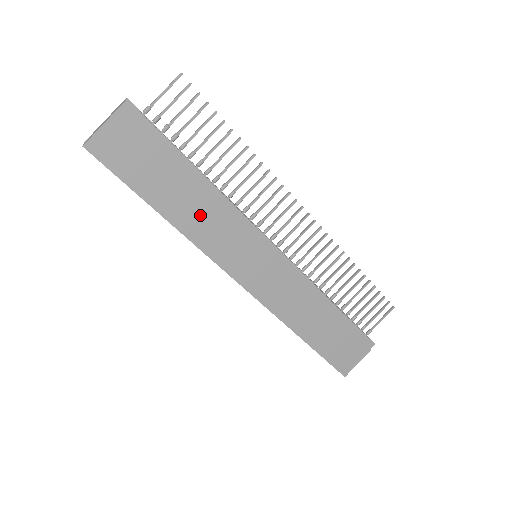
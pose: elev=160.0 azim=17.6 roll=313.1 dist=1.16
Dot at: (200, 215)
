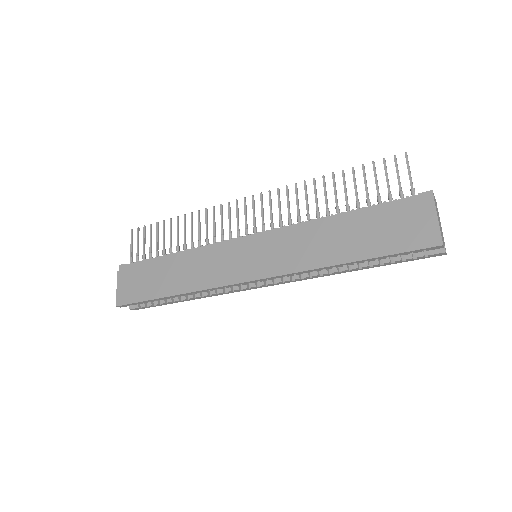
Dot at: (190, 272)
